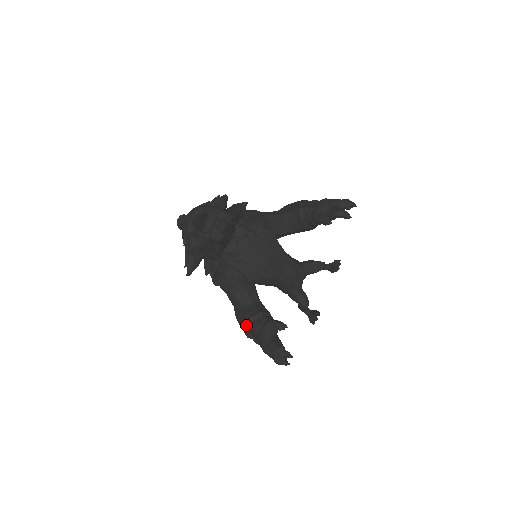
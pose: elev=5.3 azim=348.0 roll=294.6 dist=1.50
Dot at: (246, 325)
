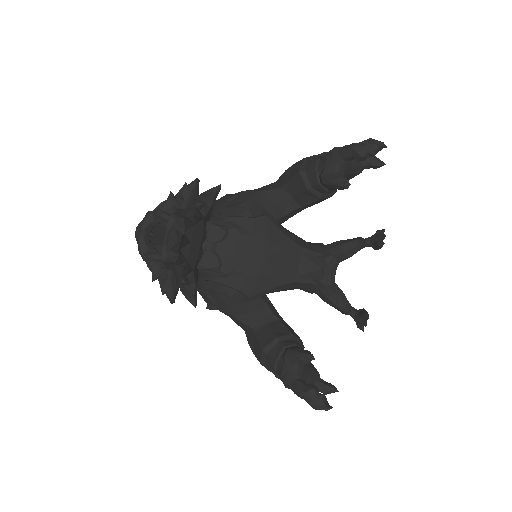
Dot at: (261, 358)
